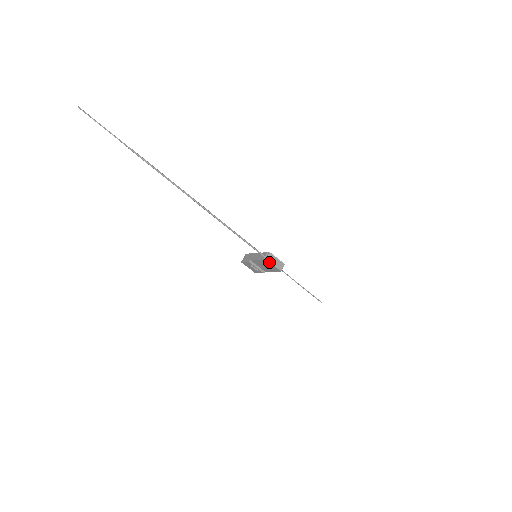
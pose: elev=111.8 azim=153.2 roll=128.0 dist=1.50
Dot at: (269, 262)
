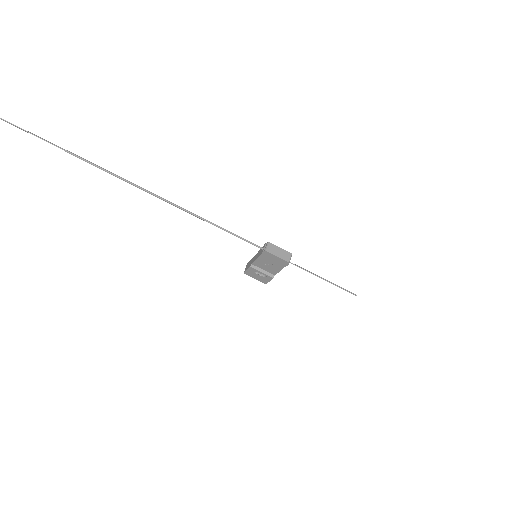
Dot at: (270, 253)
